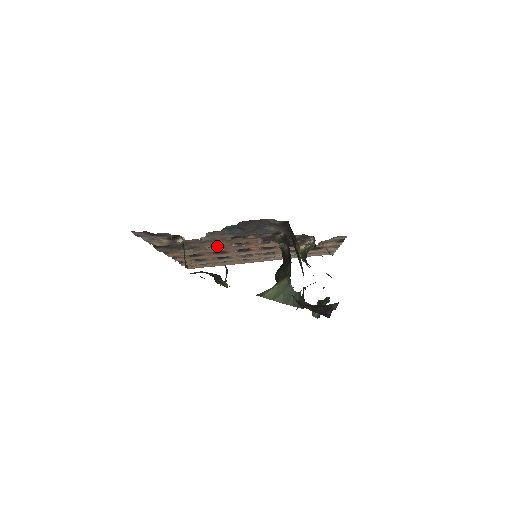
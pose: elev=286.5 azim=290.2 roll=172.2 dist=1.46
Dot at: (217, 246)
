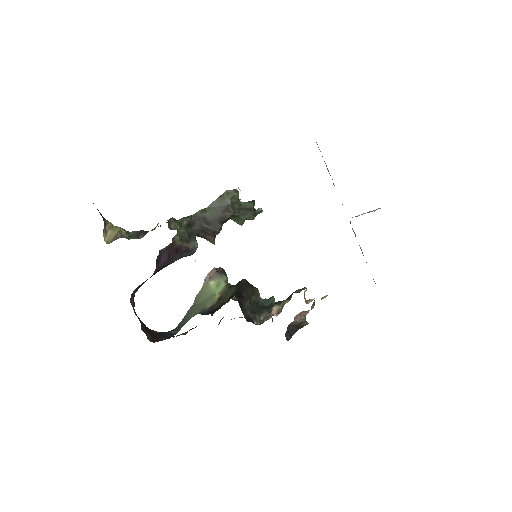
Dot at: occluded
